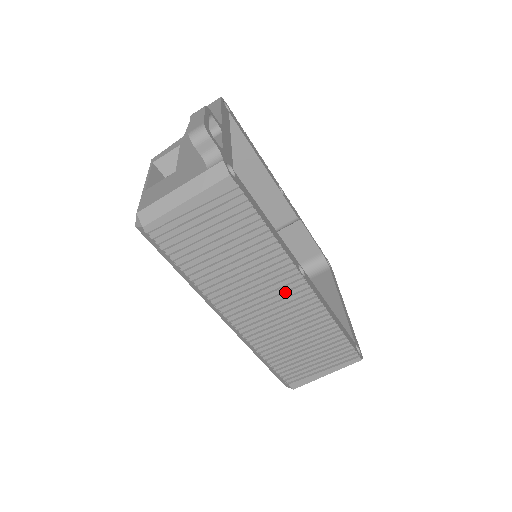
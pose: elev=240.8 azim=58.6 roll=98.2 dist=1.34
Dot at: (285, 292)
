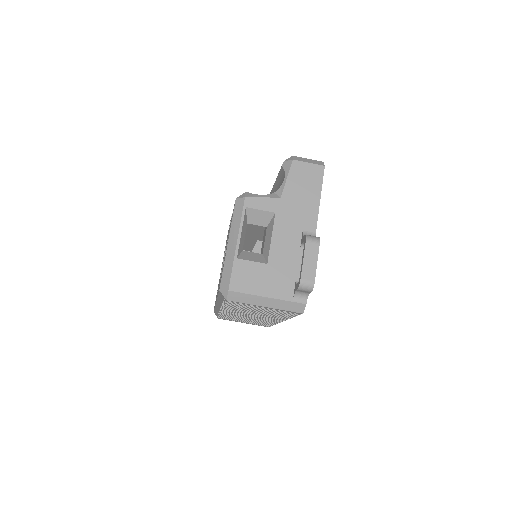
Dot at: (267, 318)
